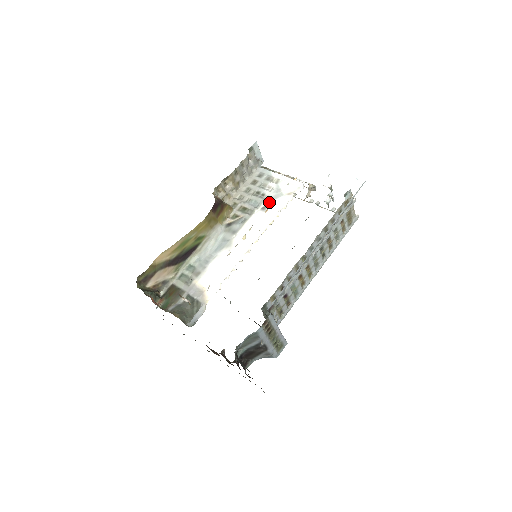
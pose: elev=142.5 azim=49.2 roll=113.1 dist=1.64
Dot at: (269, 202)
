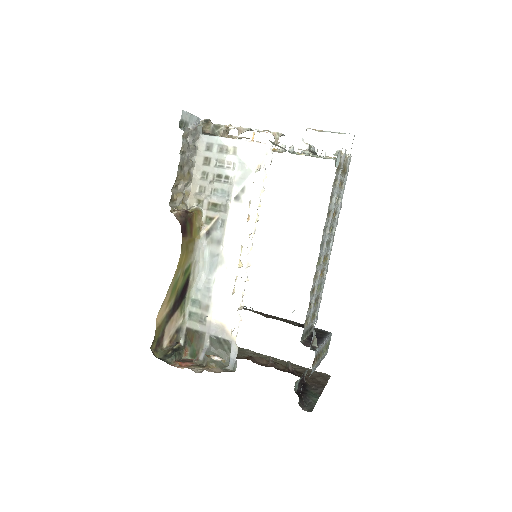
Dot at: (239, 187)
